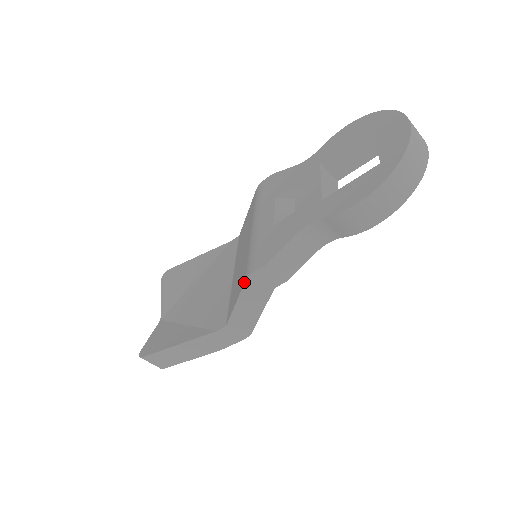
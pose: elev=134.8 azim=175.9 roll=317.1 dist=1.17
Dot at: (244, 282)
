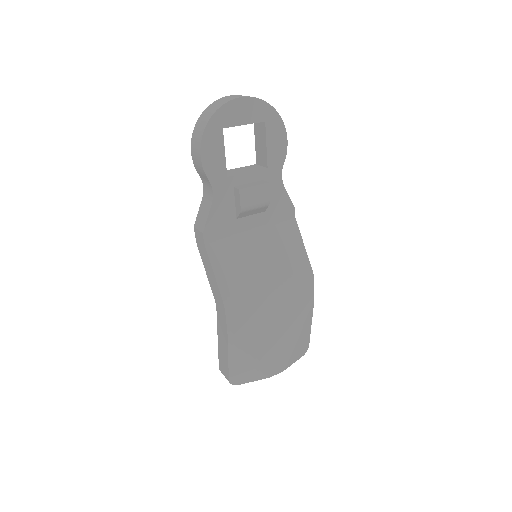
Dot at: (198, 249)
